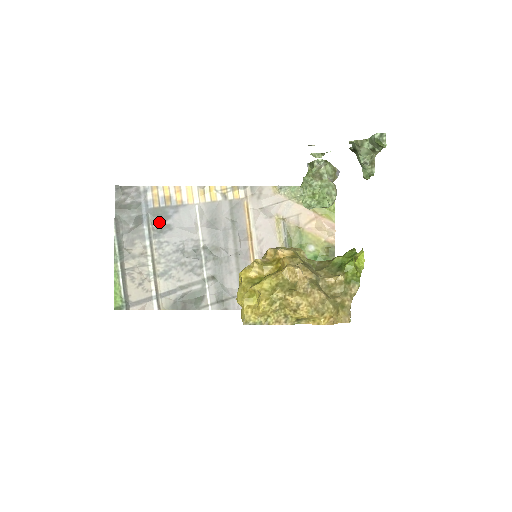
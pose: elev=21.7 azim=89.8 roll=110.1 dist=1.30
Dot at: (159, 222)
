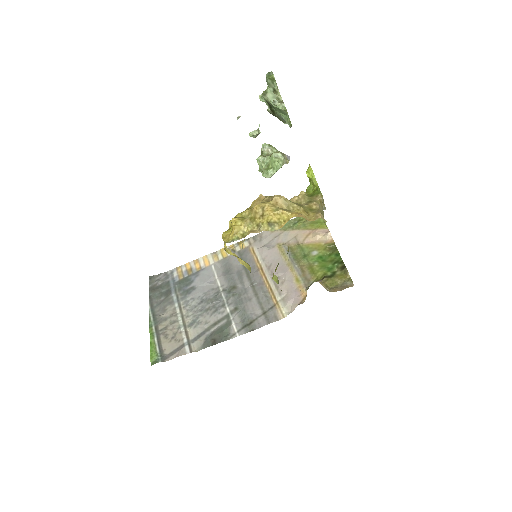
Dot at: (184, 288)
